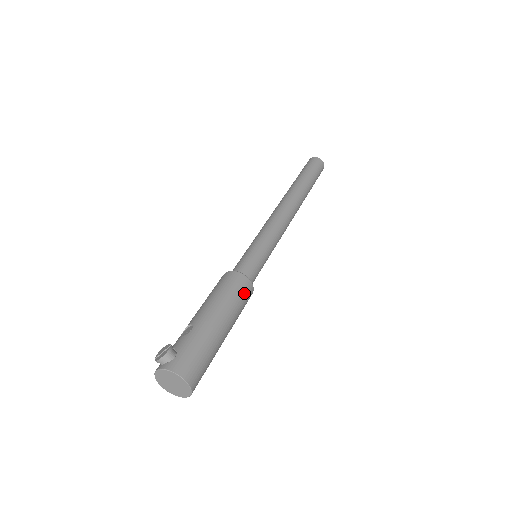
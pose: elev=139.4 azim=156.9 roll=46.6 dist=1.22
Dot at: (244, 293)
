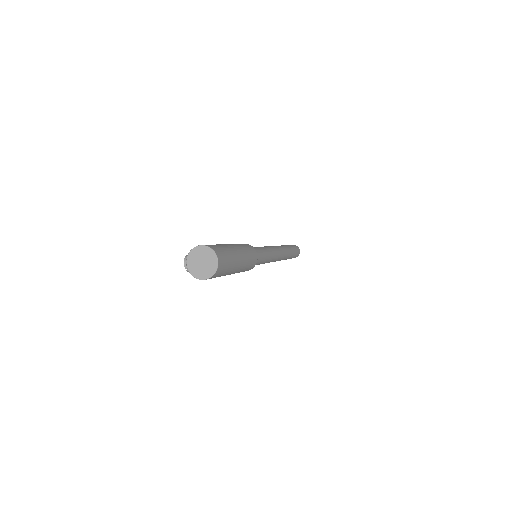
Dot at: occluded
